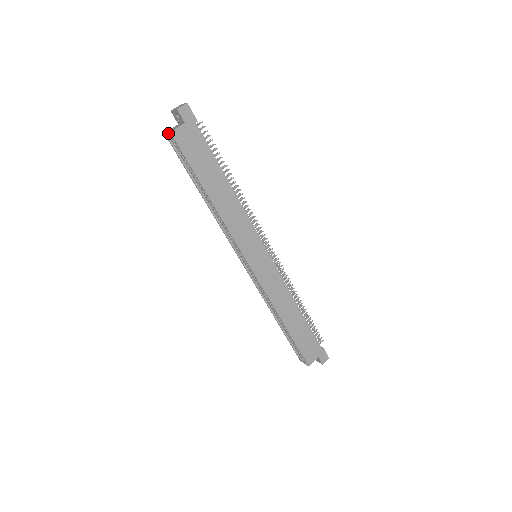
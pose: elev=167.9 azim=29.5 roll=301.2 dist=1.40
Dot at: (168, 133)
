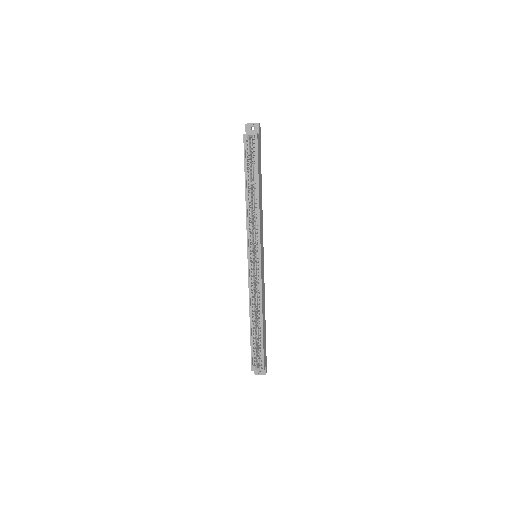
Dot at: (252, 134)
